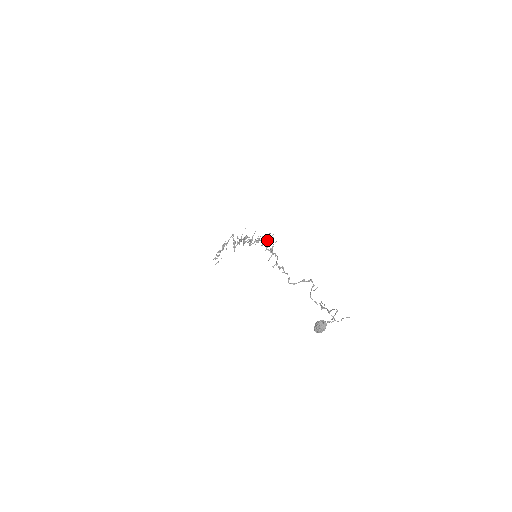
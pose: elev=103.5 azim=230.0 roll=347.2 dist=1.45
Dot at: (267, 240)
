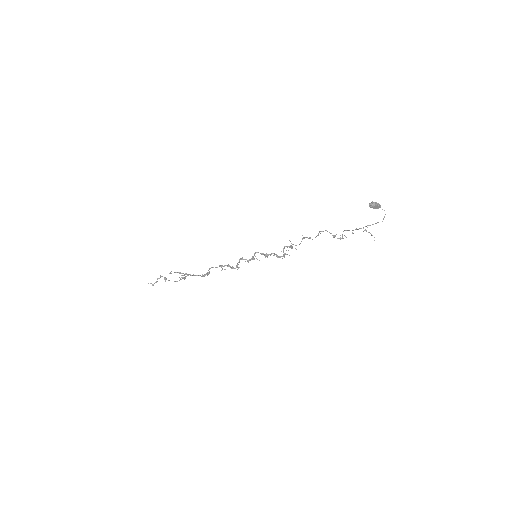
Dot at: (278, 256)
